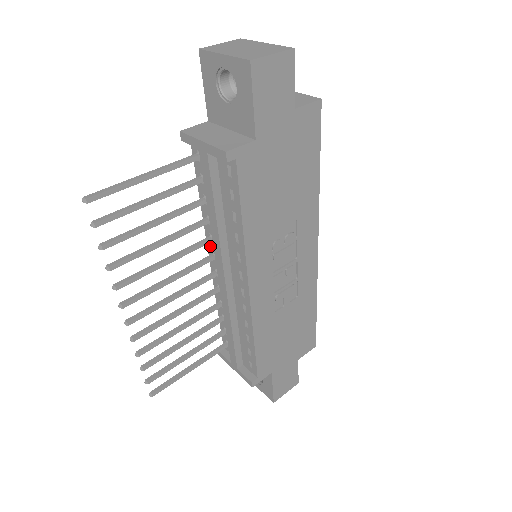
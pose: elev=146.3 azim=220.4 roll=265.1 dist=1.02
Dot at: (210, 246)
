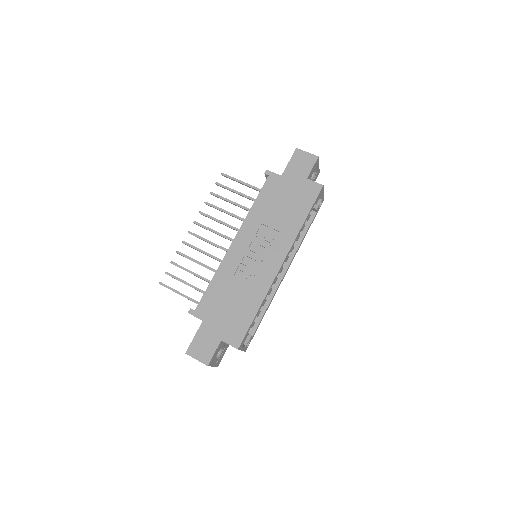
Dot at: occluded
